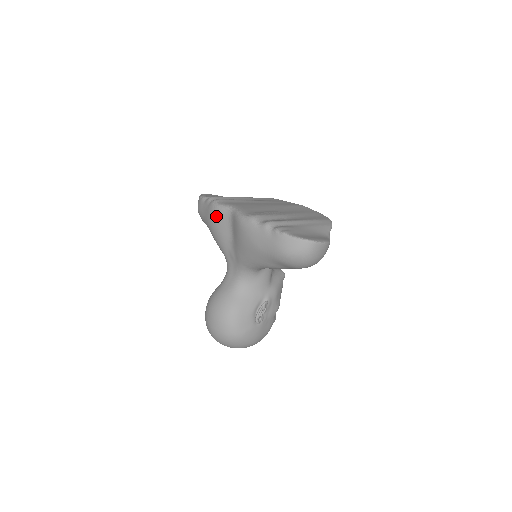
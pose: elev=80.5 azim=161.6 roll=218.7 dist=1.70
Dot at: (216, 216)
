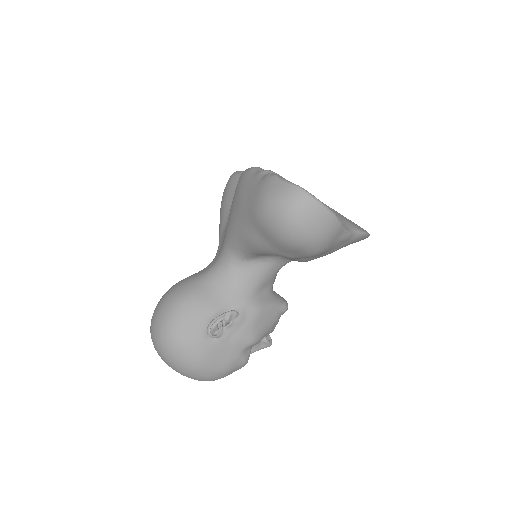
Dot at: (229, 184)
